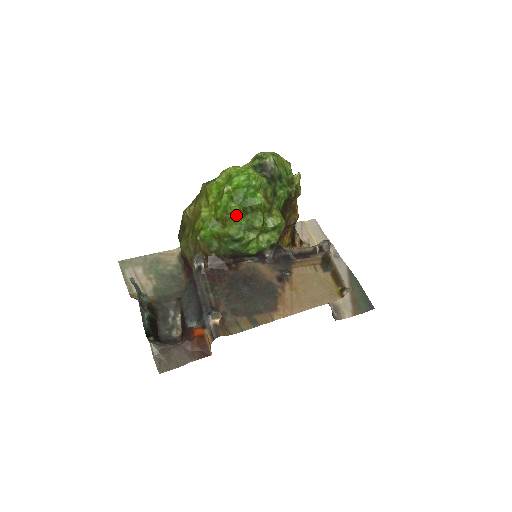
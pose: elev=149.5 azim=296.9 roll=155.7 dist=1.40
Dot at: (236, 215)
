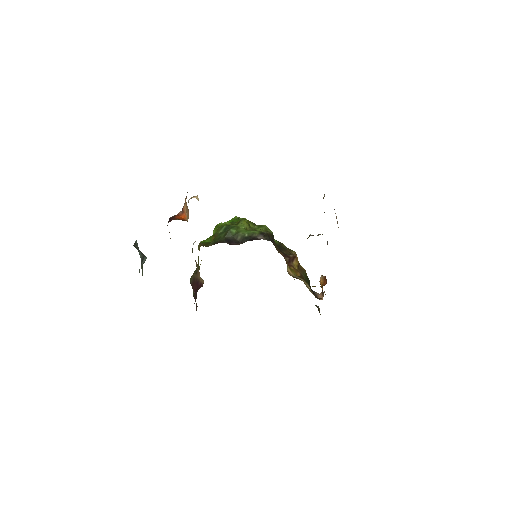
Dot at: occluded
